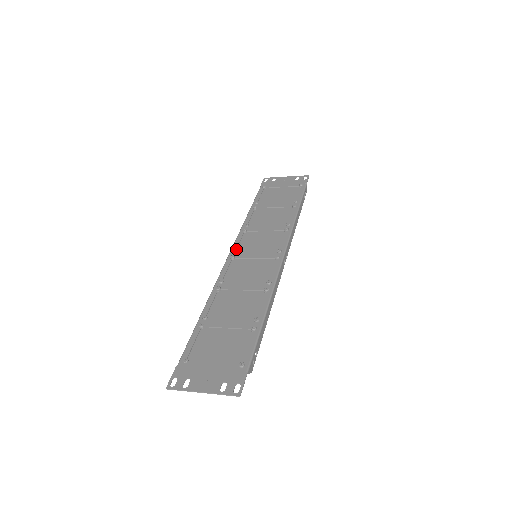
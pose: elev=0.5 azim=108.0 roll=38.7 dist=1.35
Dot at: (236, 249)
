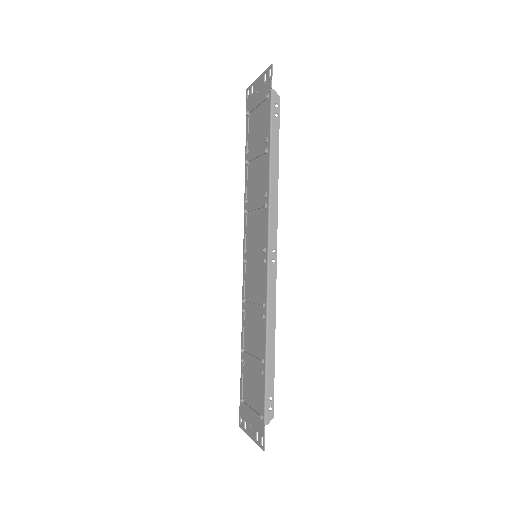
Dot at: (245, 246)
